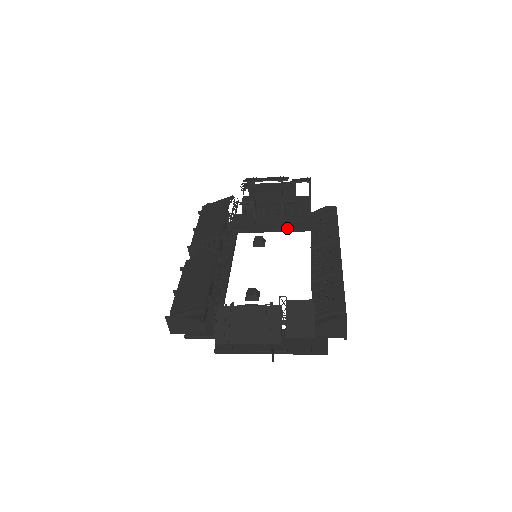
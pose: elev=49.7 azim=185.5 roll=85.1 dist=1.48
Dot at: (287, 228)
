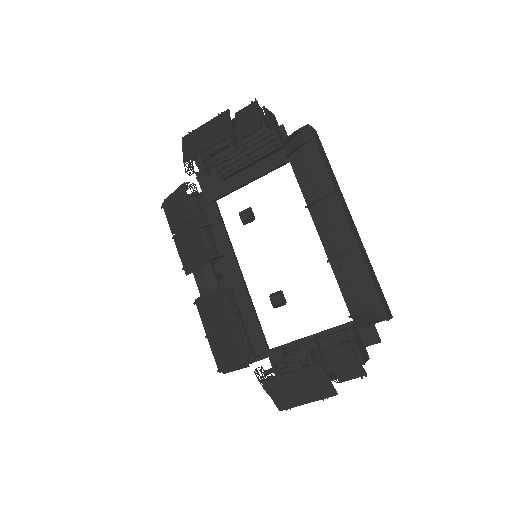
Dot at: (264, 172)
